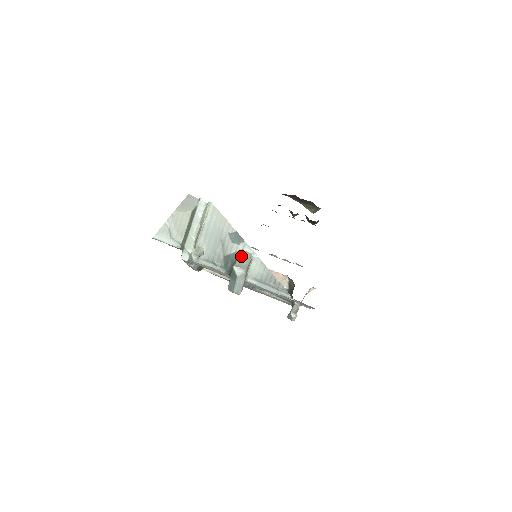
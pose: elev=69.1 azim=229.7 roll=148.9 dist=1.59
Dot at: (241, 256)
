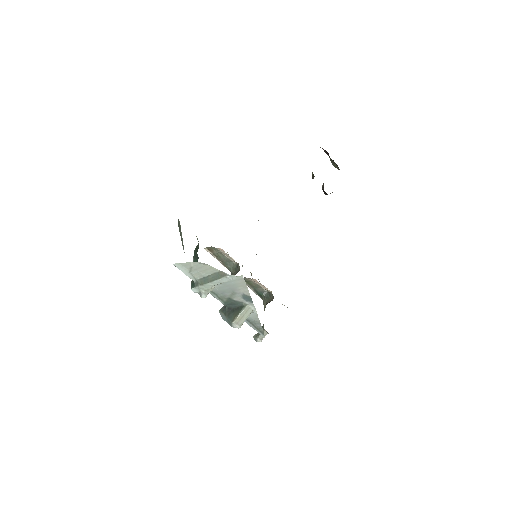
Dot at: (243, 312)
